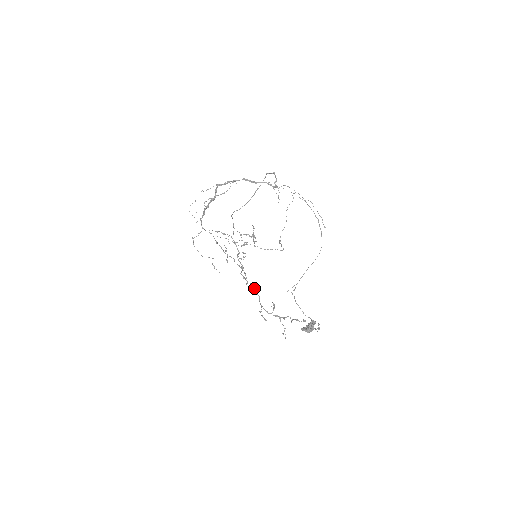
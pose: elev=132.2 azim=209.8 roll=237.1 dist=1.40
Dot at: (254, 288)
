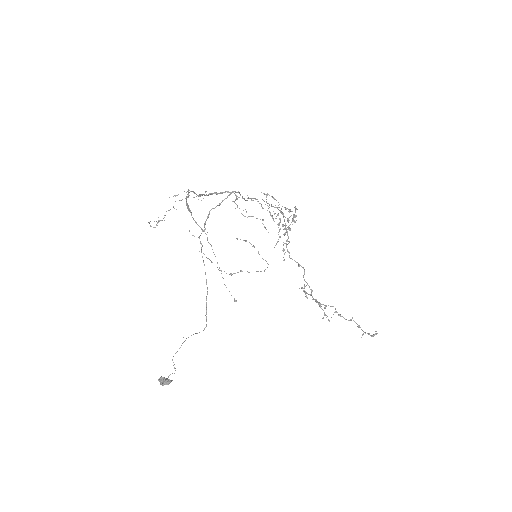
Dot at: (298, 264)
